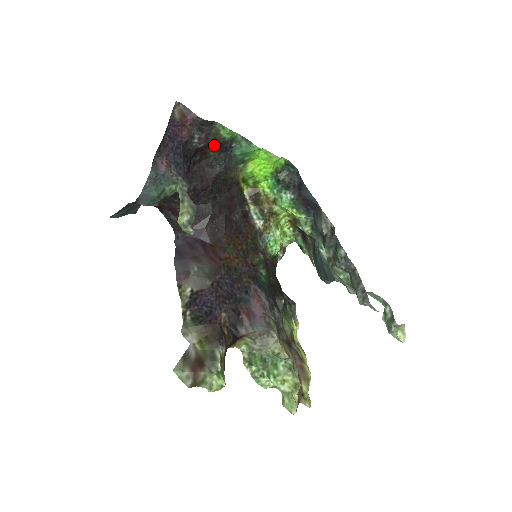
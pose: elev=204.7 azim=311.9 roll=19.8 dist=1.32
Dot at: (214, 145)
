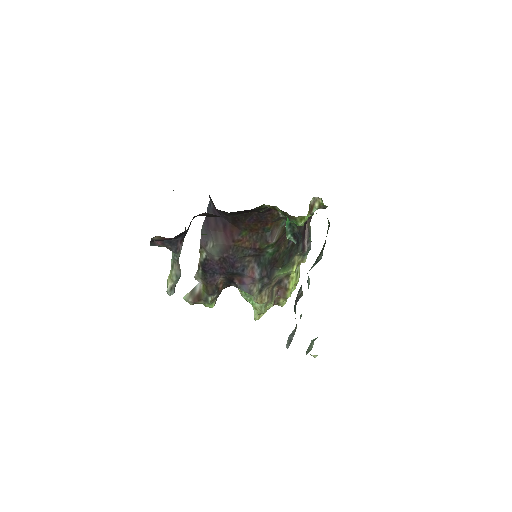
Dot at: occluded
